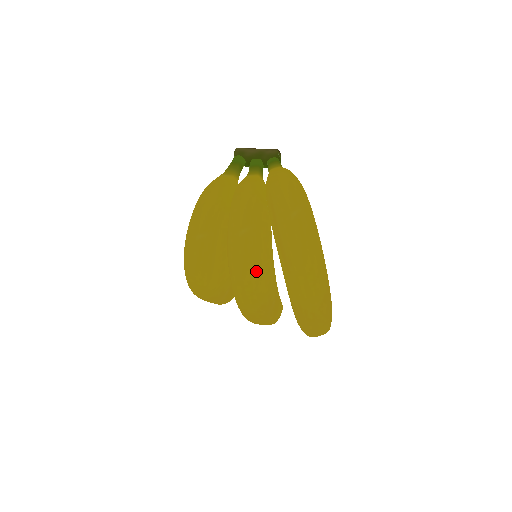
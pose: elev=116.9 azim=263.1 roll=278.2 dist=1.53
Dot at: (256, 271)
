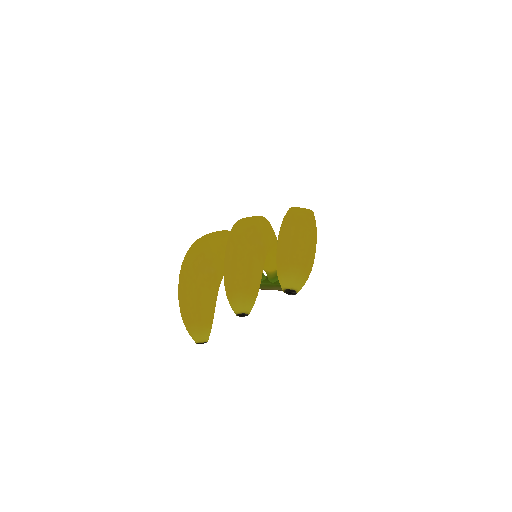
Dot at: occluded
